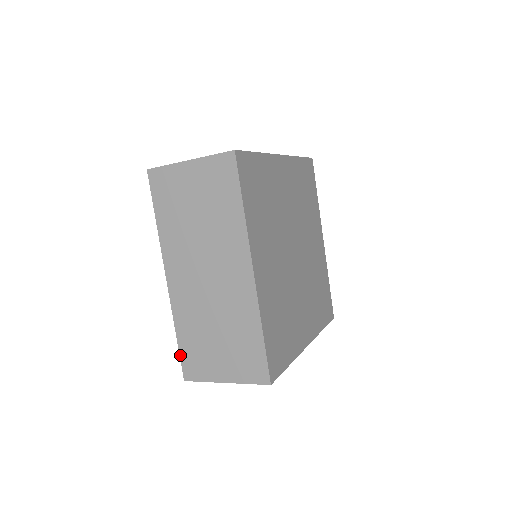
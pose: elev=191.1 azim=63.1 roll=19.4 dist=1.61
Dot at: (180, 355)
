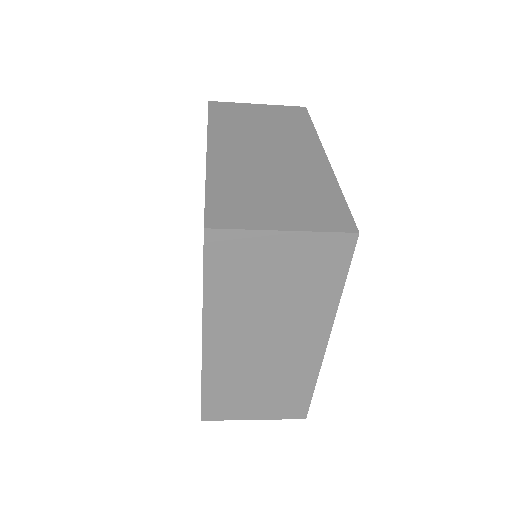
Dot at: (206, 203)
